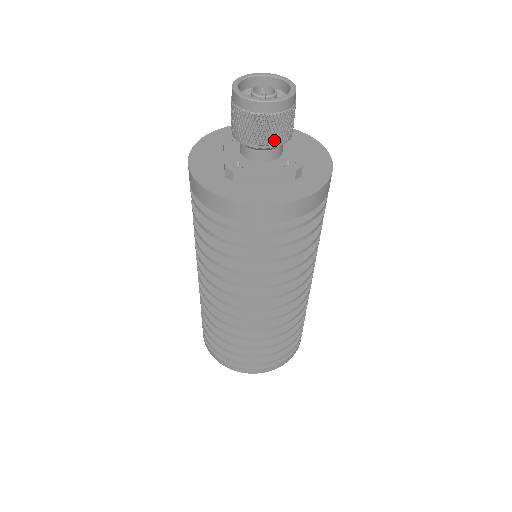
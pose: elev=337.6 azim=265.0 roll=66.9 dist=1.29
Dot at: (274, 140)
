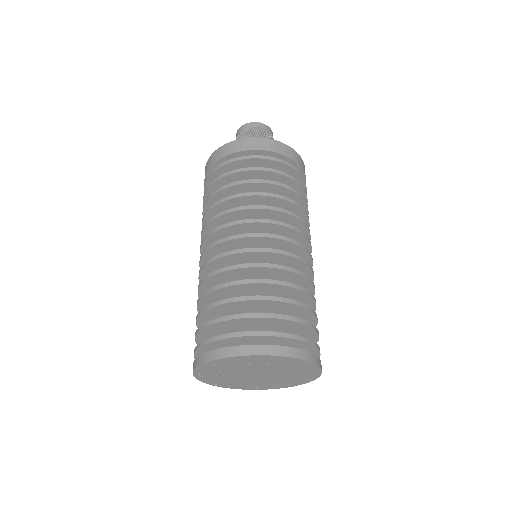
Dot at: occluded
